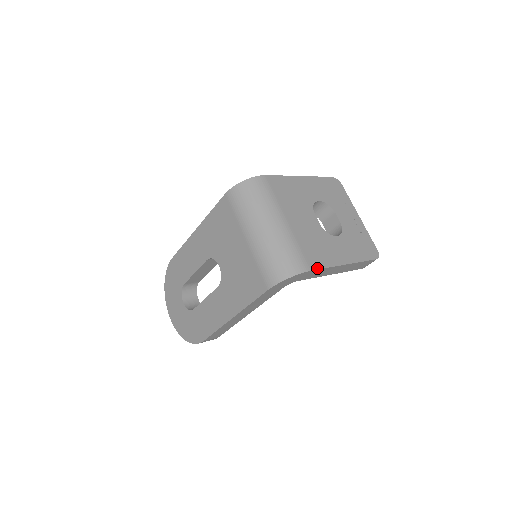
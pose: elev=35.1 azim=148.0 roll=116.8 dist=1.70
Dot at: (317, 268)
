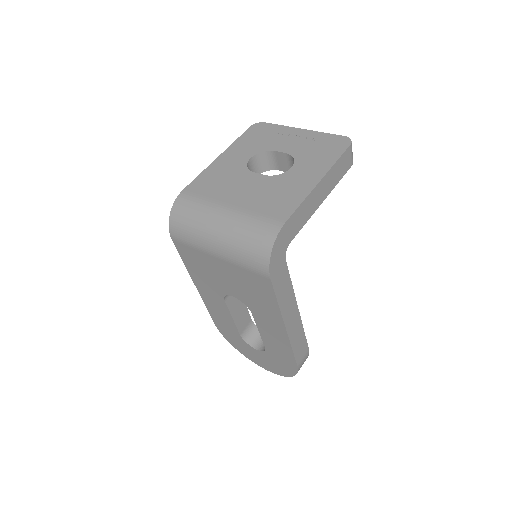
Dot at: (290, 214)
